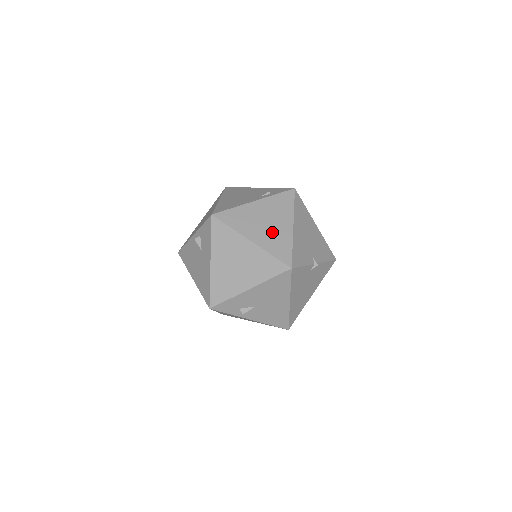
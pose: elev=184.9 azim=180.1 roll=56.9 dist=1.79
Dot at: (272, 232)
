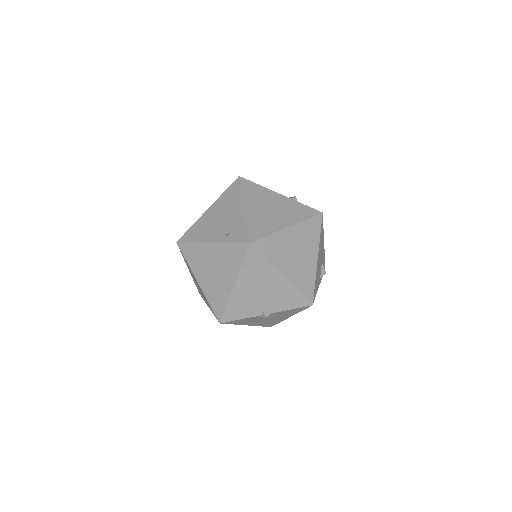
Dot at: (215, 282)
